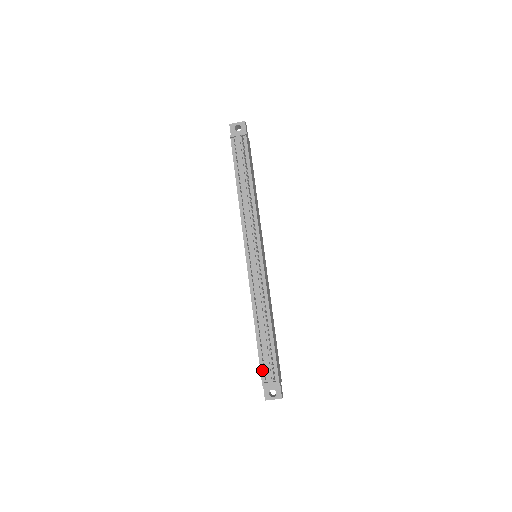
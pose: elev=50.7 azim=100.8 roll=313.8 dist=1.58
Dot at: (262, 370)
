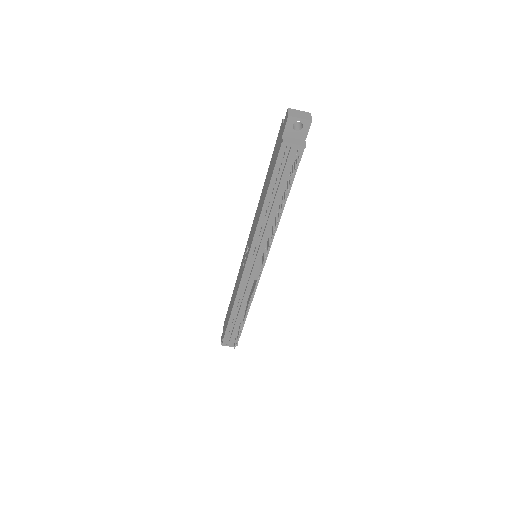
Dot at: (226, 335)
